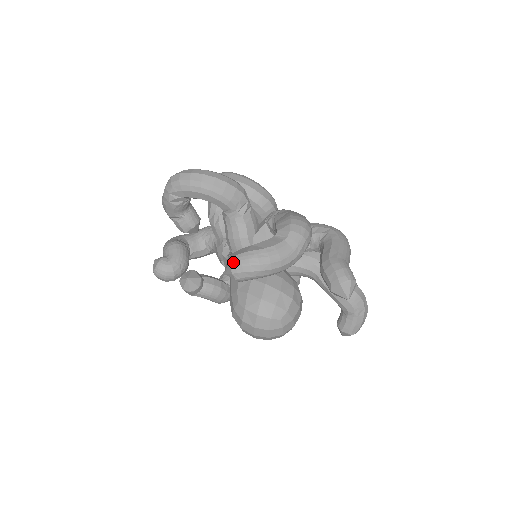
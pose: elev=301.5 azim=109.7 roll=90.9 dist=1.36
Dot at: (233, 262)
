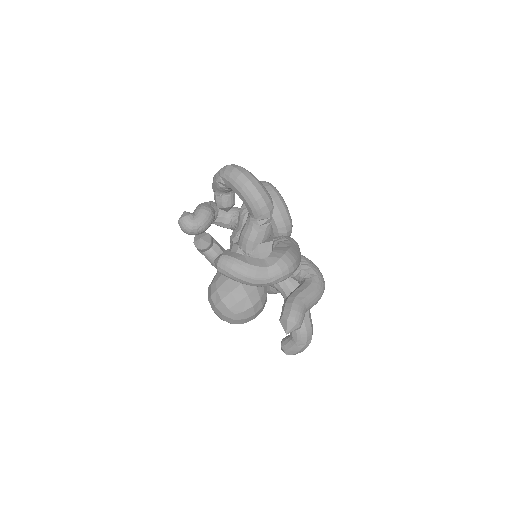
Dot at: (222, 259)
